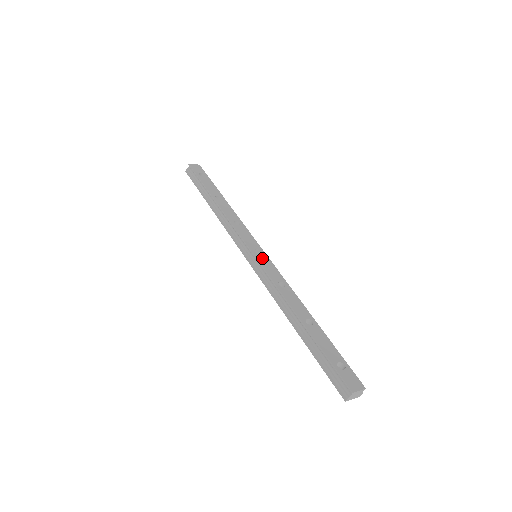
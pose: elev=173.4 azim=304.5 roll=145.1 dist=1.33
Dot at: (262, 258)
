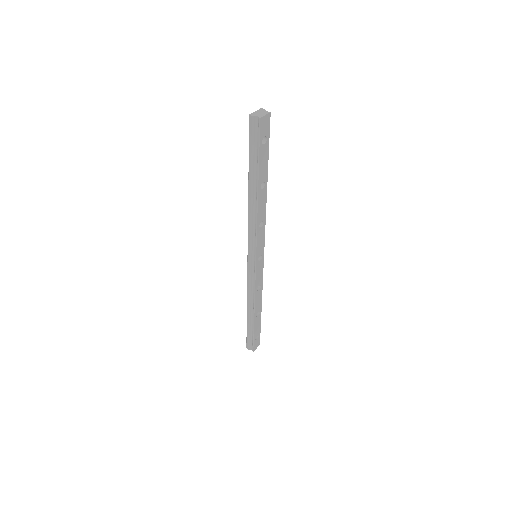
Dot at: (260, 265)
